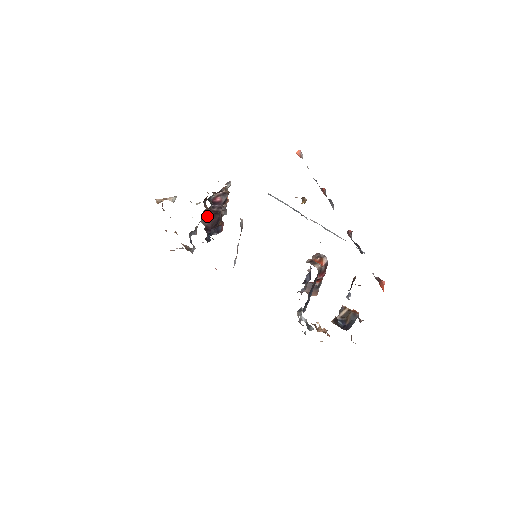
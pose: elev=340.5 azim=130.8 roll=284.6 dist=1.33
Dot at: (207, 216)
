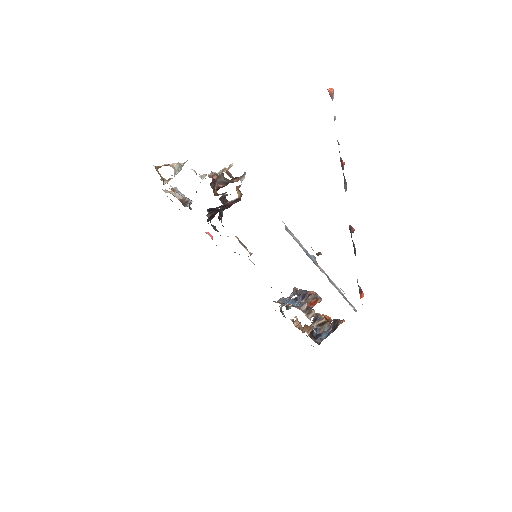
Dot at: (213, 211)
